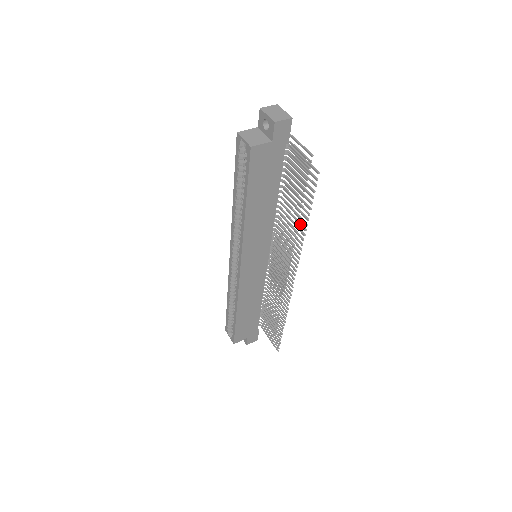
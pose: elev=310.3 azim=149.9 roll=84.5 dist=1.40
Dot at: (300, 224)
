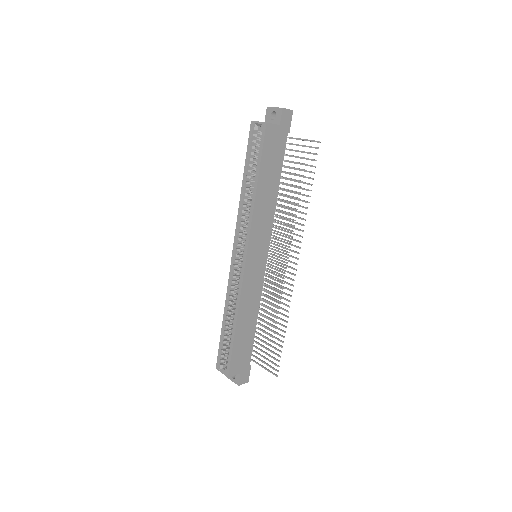
Dot at: (302, 200)
